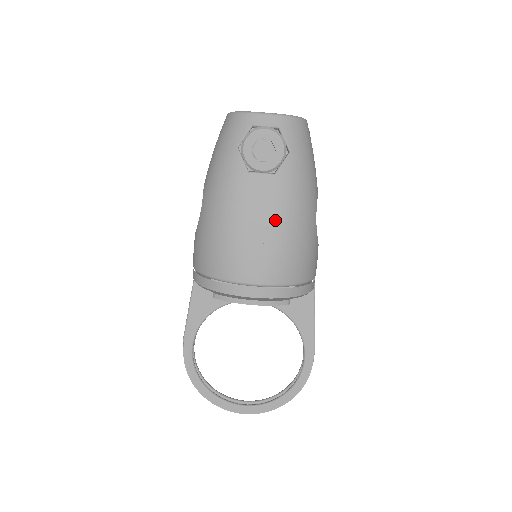
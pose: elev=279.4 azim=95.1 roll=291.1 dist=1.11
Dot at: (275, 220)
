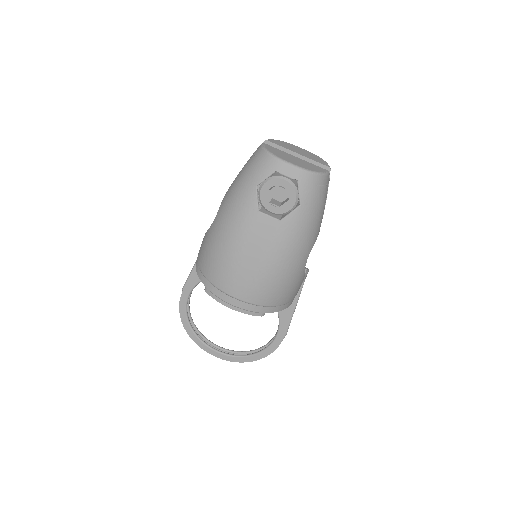
Dot at: (268, 257)
